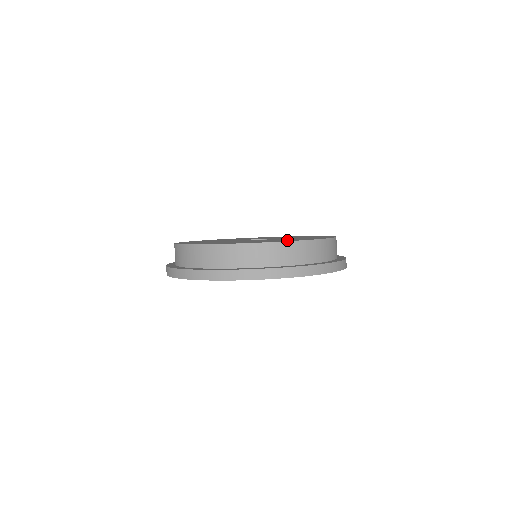
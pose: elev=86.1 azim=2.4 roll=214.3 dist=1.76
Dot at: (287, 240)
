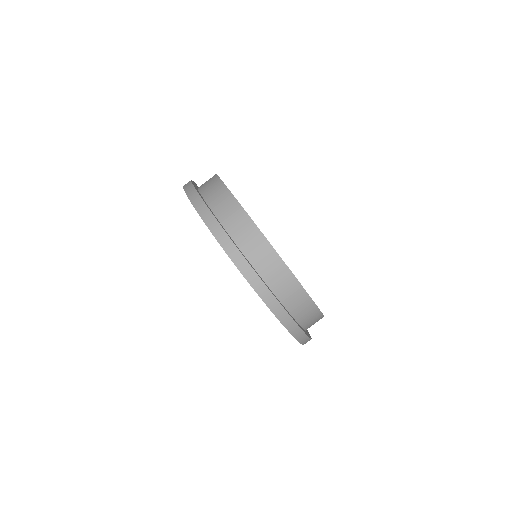
Dot at: occluded
